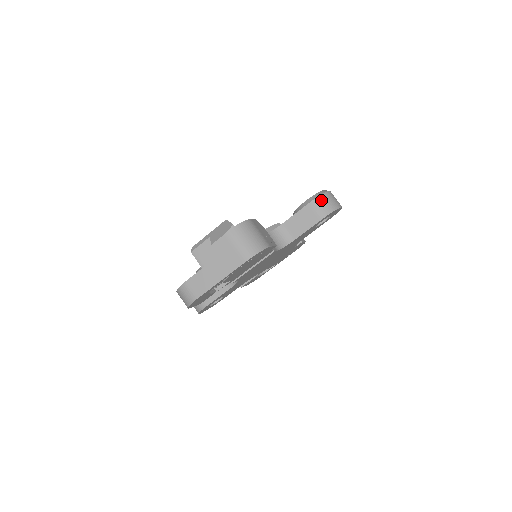
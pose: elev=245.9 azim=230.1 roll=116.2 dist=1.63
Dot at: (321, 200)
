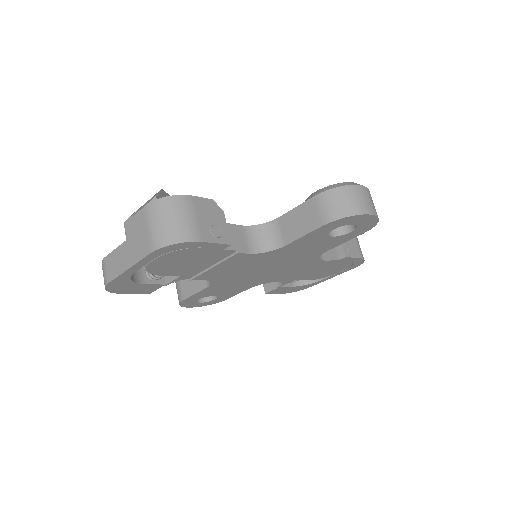
Dot at: (333, 195)
